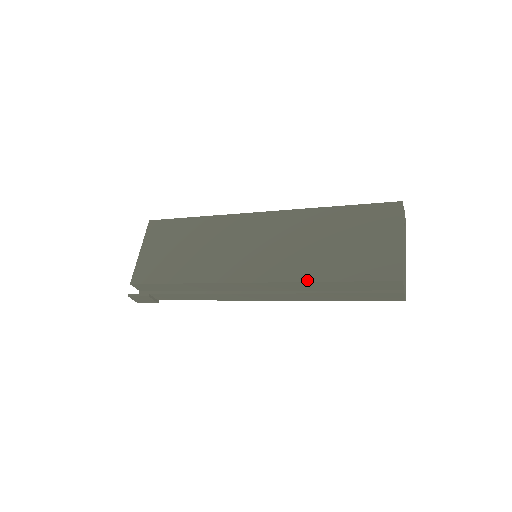
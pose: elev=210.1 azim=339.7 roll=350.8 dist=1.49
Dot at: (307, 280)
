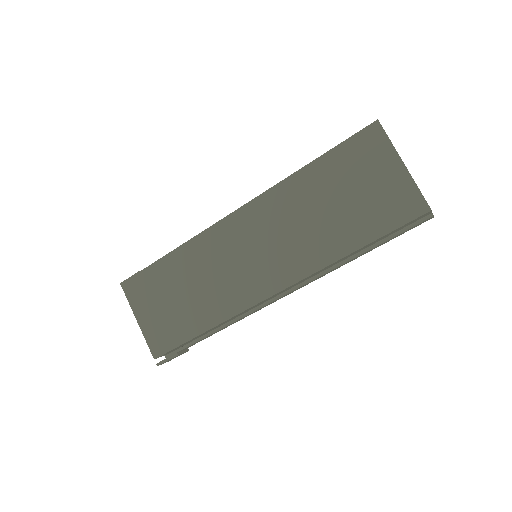
Dot at: (333, 261)
